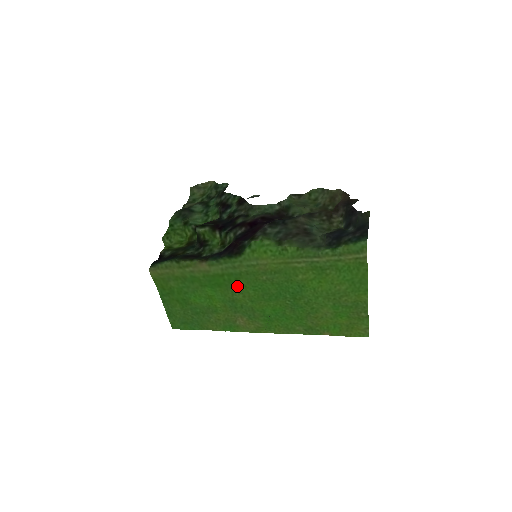
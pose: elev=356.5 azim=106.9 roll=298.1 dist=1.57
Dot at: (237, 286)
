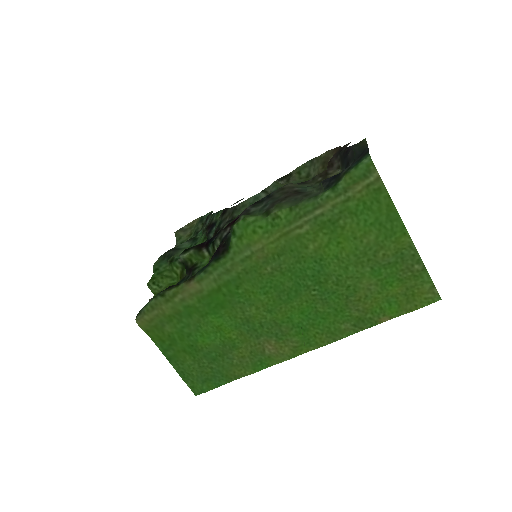
Dot at: (243, 297)
